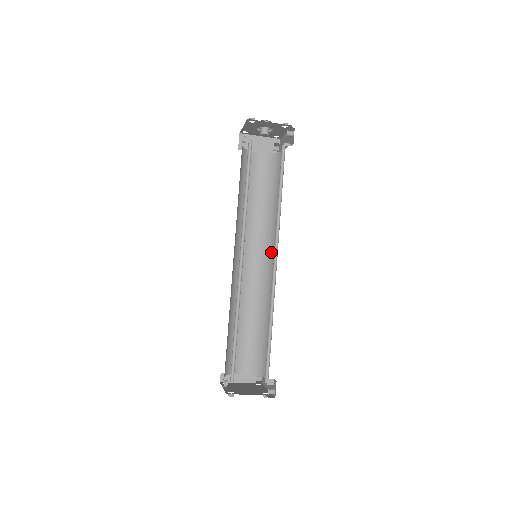
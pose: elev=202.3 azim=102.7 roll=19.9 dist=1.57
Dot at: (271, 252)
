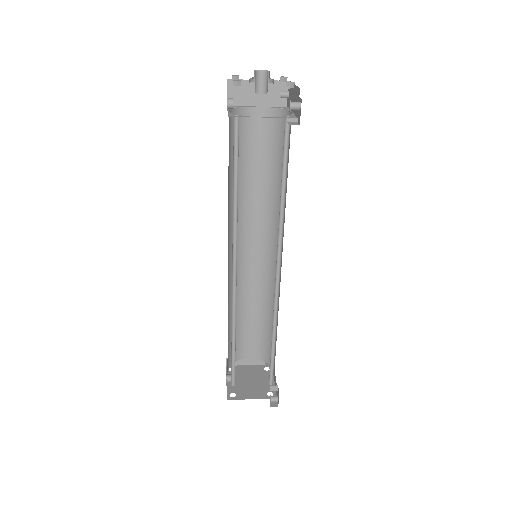
Dot at: (277, 244)
